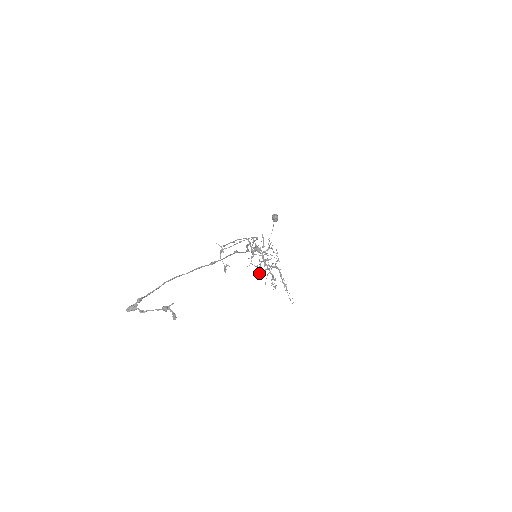
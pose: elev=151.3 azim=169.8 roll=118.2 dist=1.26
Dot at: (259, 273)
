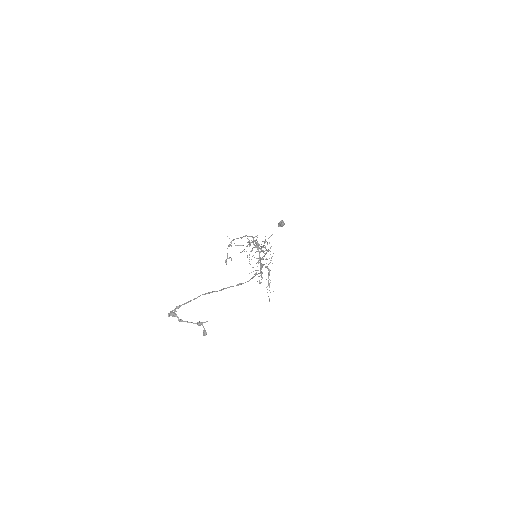
Dot at: occluded
